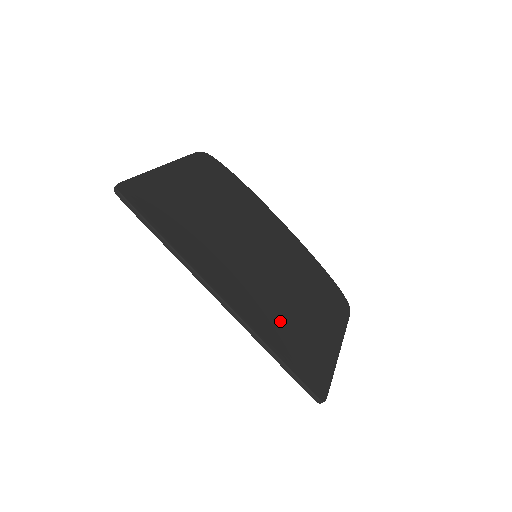
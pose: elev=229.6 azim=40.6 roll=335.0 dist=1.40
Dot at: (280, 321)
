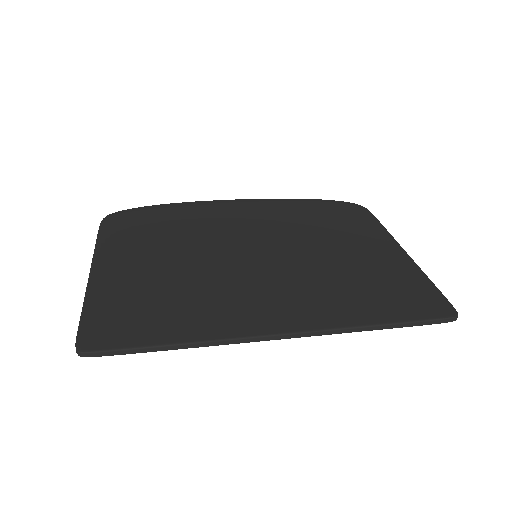
Dot at: (344, 290)
